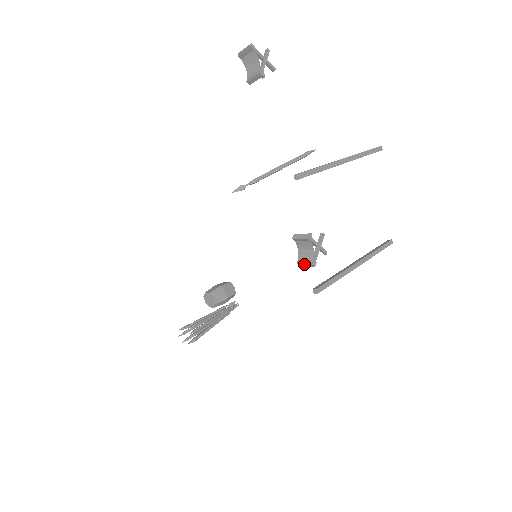
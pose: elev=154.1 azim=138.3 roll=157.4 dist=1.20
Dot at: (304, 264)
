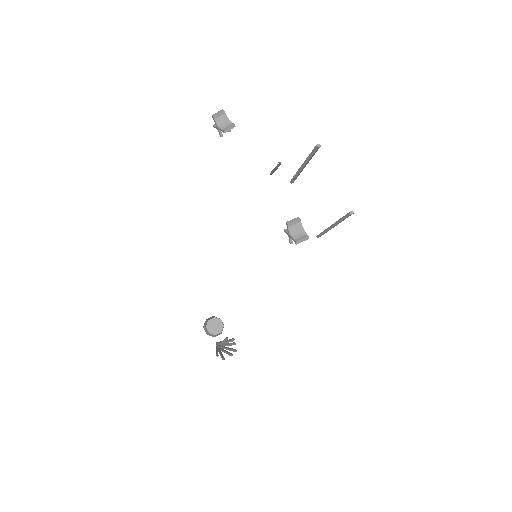
Dot at: (302, 239)
